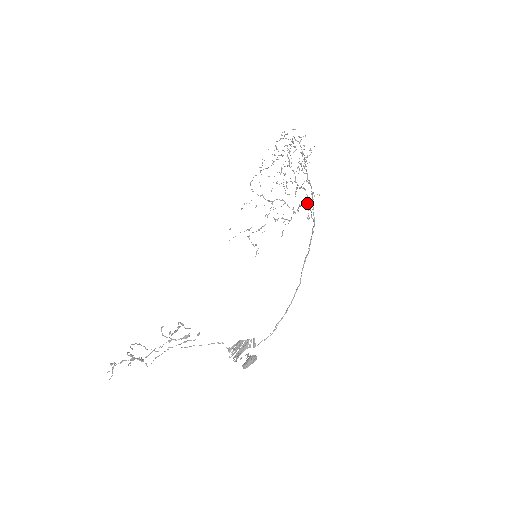
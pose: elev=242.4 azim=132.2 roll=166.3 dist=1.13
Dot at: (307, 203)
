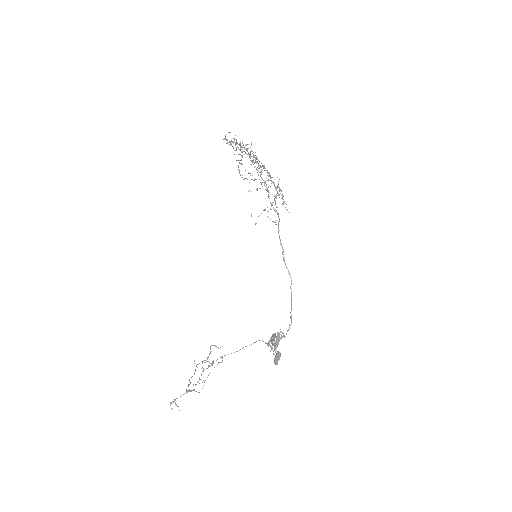
Dot at: occluded
